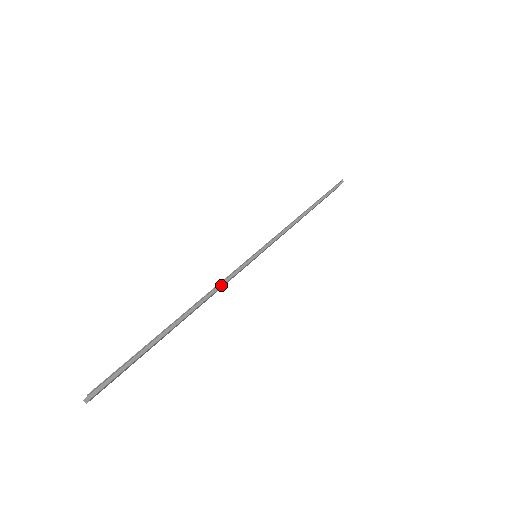
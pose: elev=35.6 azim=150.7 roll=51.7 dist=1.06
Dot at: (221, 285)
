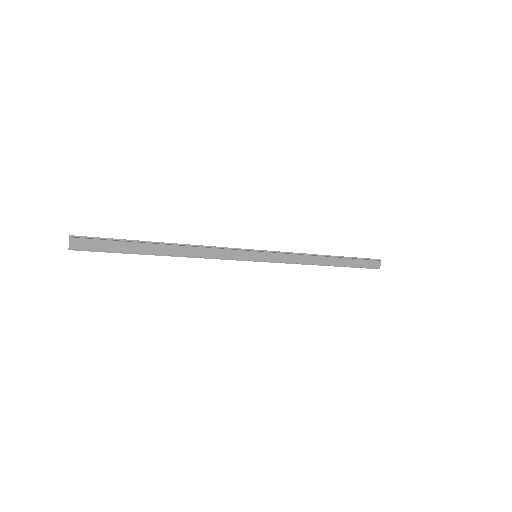
Dot at: (209, 247)
